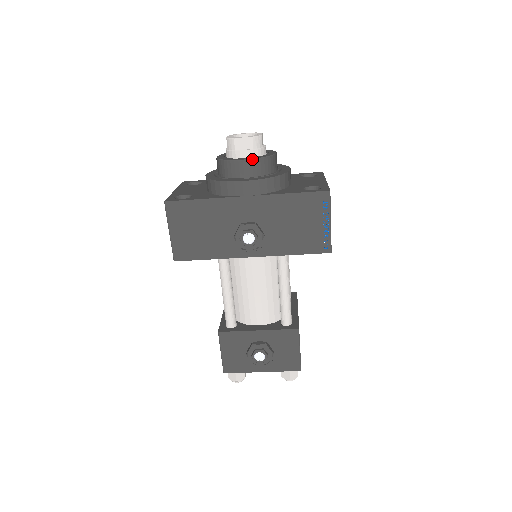
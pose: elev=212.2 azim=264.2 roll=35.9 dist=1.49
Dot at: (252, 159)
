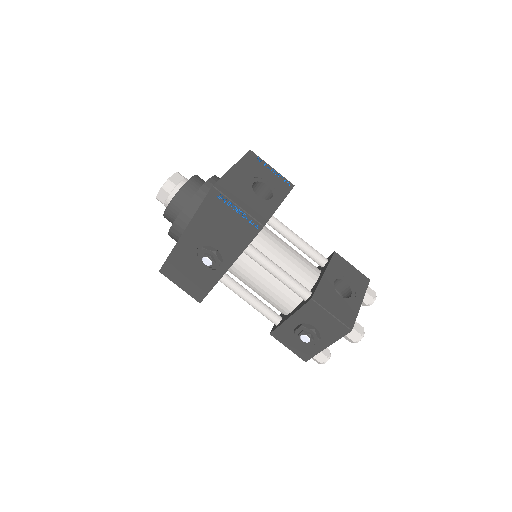
Dot at: (169, 204)
